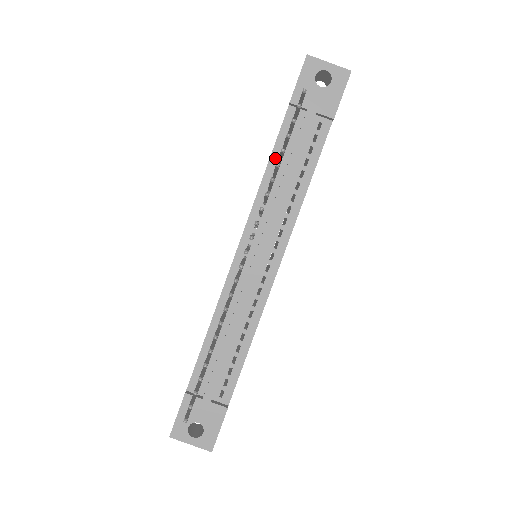
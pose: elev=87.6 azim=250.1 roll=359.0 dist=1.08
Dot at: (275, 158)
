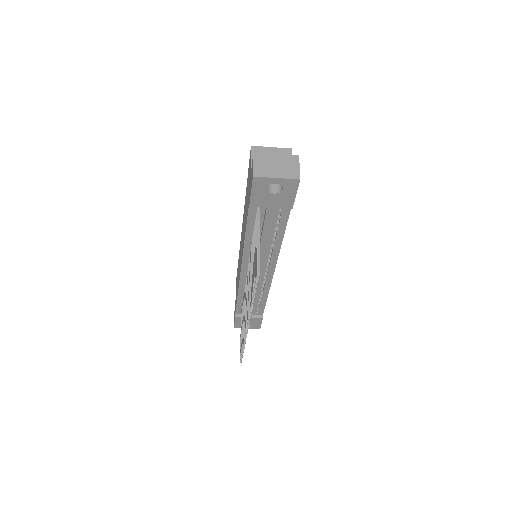
Dot at: (250, 230)
